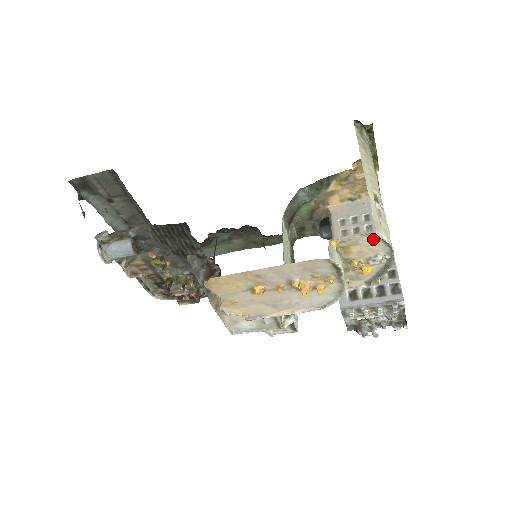
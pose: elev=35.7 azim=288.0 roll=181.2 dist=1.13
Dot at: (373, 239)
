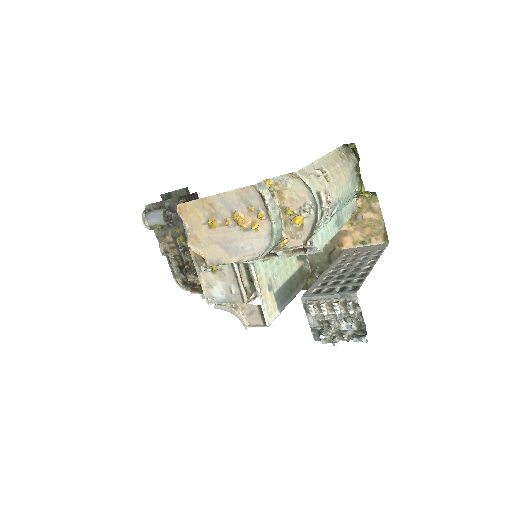
Dot at: (298, 183)
